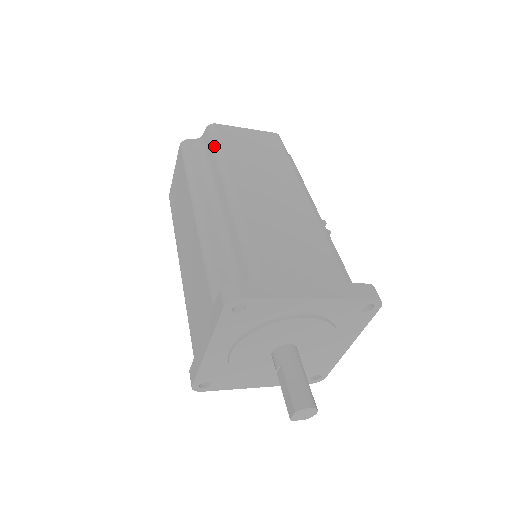
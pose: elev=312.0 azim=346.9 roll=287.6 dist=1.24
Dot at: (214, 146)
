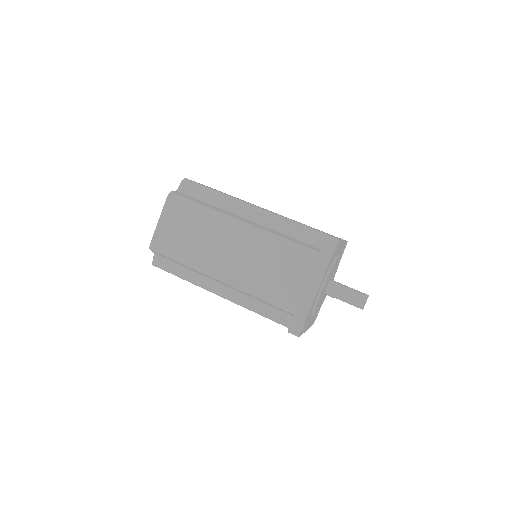
Dot at: (207, 189)
